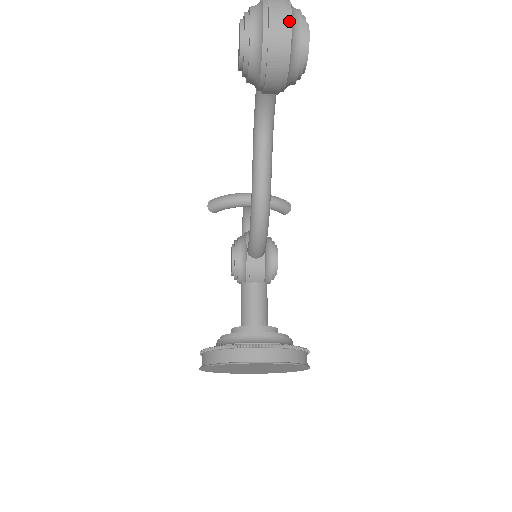
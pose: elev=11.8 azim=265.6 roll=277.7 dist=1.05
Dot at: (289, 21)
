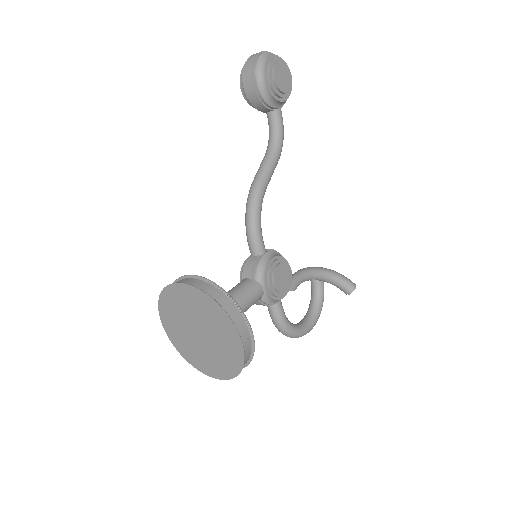
Dot at: (261, 54)
